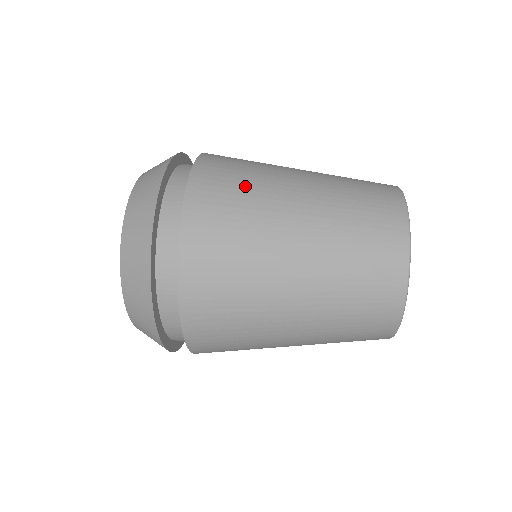
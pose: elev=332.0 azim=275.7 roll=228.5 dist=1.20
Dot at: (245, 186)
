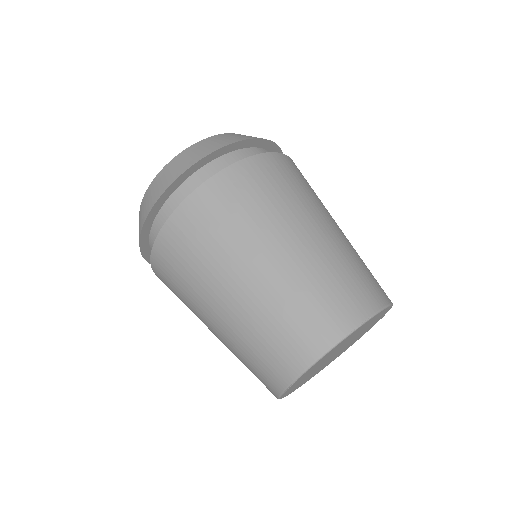
Dot at: (245, 213)
